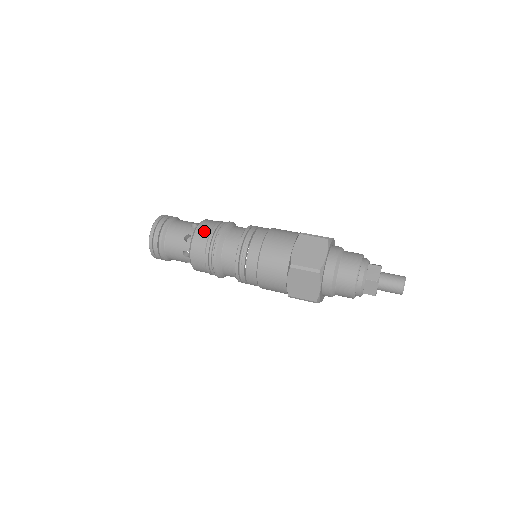
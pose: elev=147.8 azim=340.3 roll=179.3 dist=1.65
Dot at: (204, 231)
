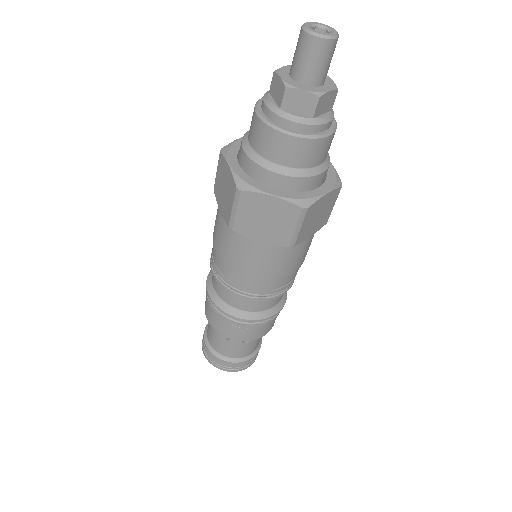
Dot at: occluded
